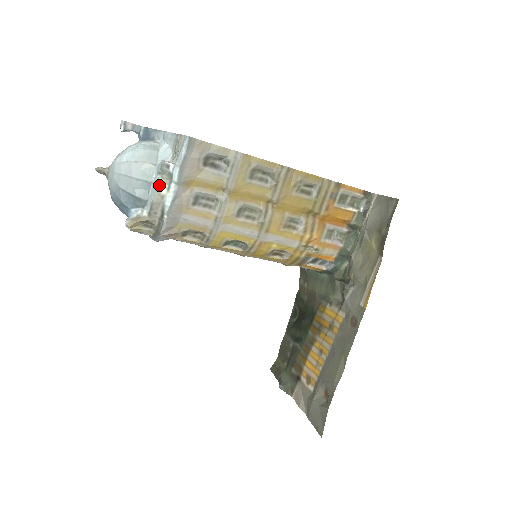
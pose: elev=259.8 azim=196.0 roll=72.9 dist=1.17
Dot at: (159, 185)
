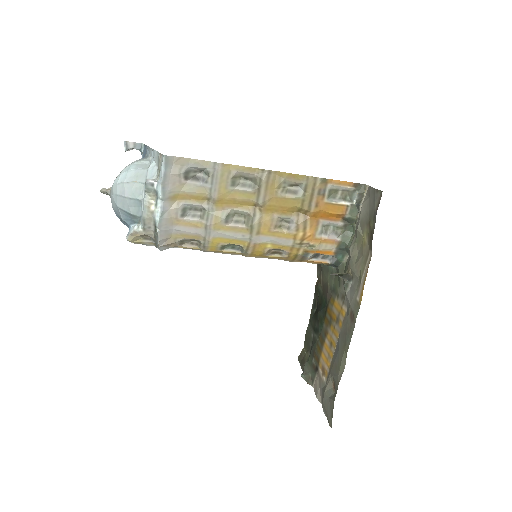
Dot at: (147, 202)
